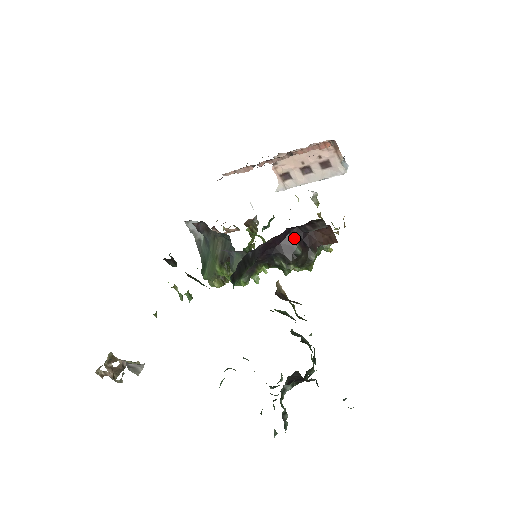
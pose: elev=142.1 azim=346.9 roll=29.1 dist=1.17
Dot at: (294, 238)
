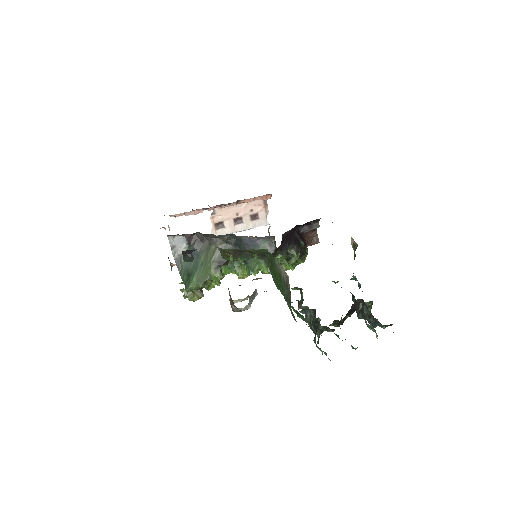
Dot at: (298, 234)
